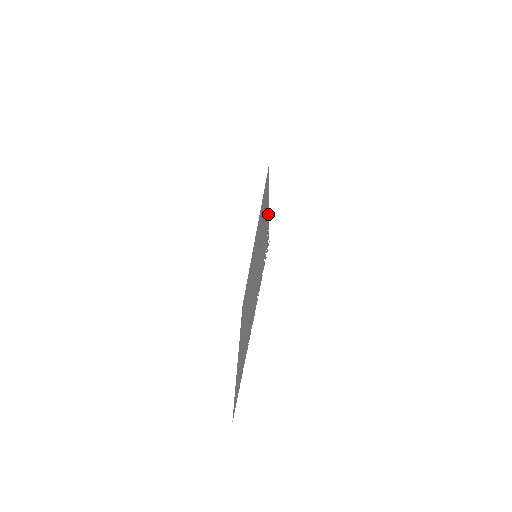
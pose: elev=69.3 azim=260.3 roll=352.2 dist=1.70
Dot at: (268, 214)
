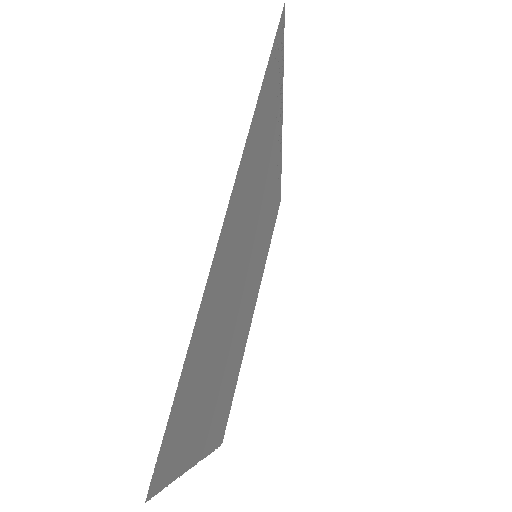
Dot at: (281, 102)
